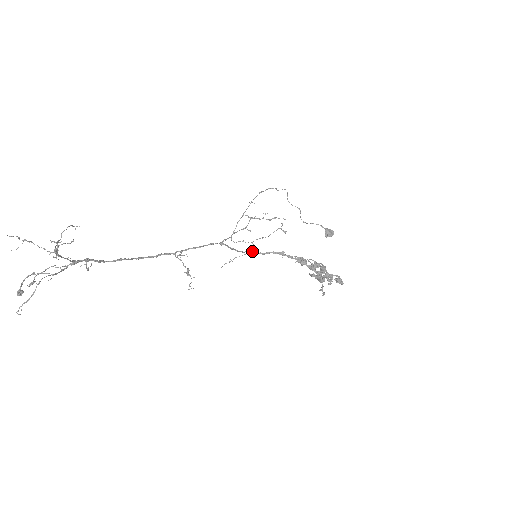
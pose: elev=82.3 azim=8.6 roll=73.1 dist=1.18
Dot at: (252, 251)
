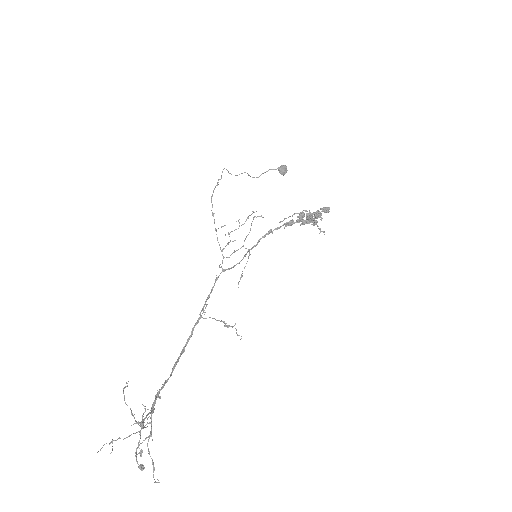
Dot at: (247, 252)
